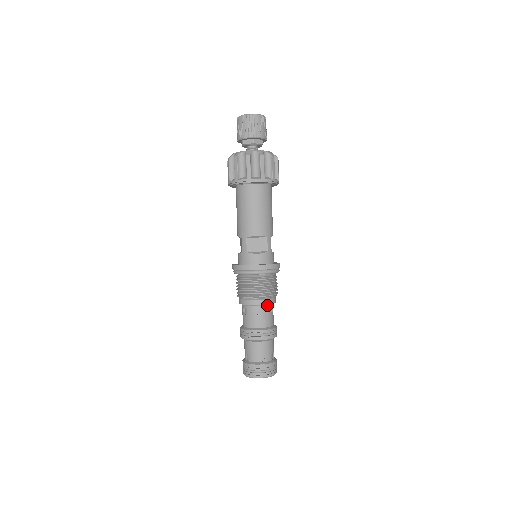
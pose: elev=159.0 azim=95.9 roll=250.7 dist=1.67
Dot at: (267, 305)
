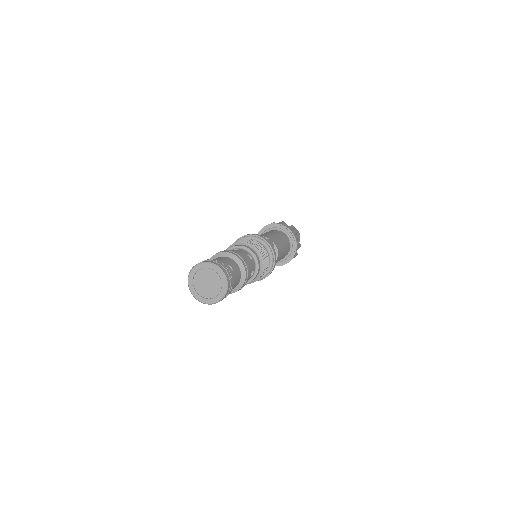
Dot at: (245, 251)
